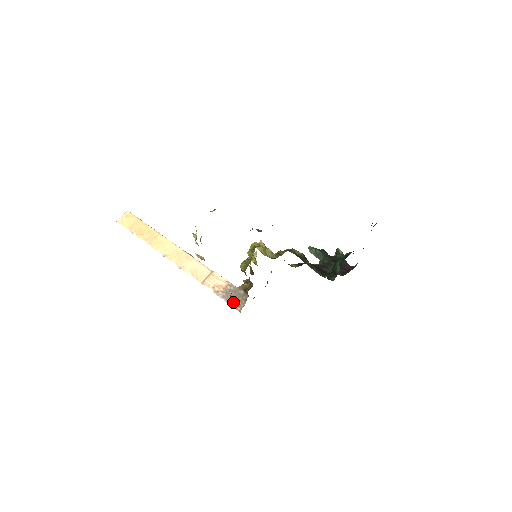
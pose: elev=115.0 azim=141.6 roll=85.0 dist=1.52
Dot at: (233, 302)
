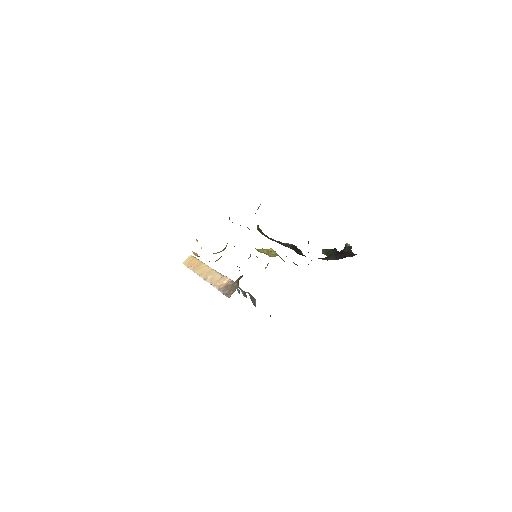
Dot at: (227, 293)
